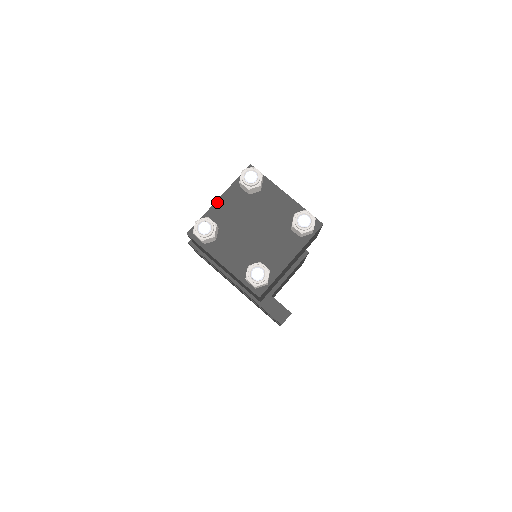
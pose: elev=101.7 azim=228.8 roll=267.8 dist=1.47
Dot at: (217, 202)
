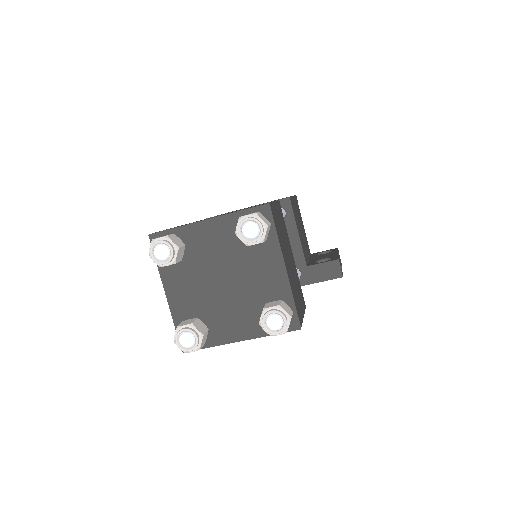
Dot at: (168, 299)
